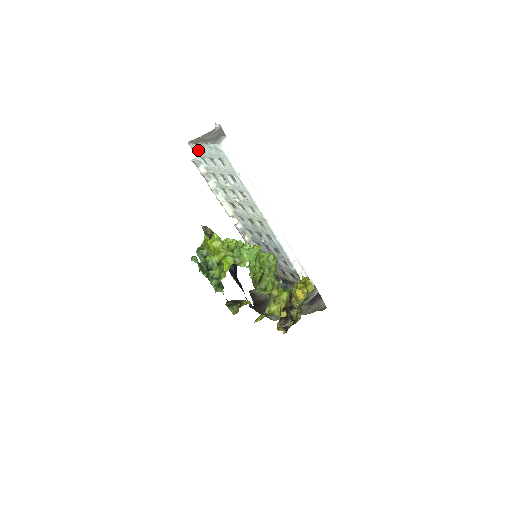
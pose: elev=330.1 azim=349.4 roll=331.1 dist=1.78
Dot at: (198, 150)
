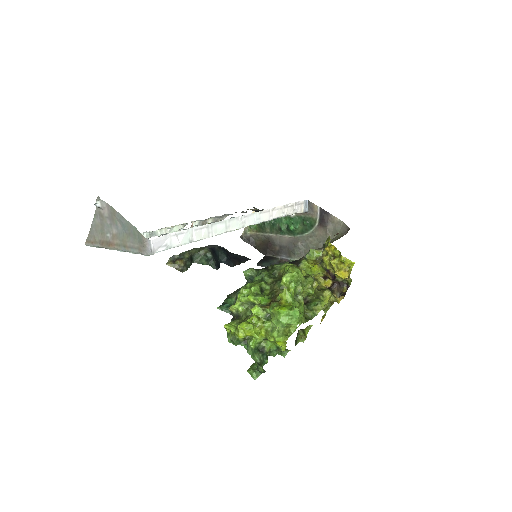
Dot at: occluded
